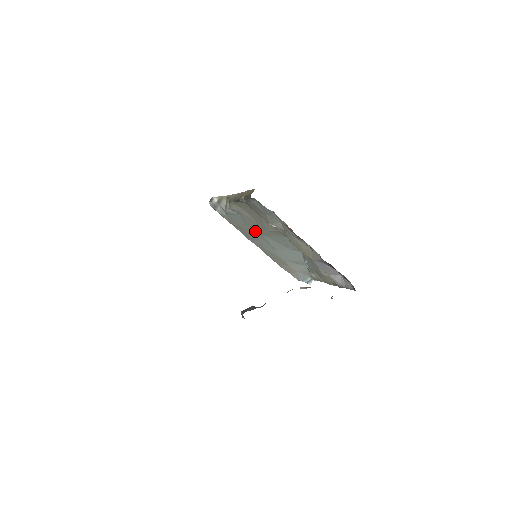
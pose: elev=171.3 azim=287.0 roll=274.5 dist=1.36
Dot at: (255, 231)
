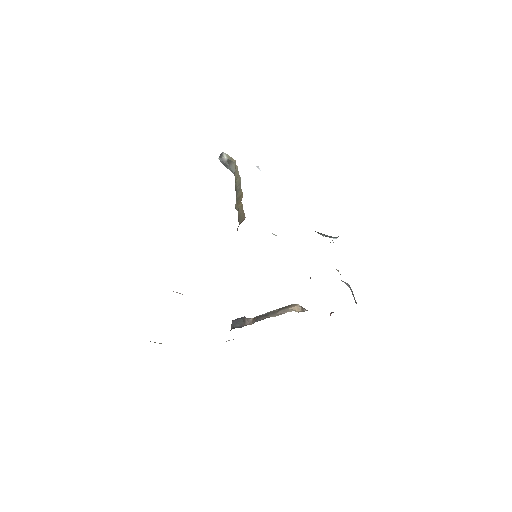
Dot at: occluded
